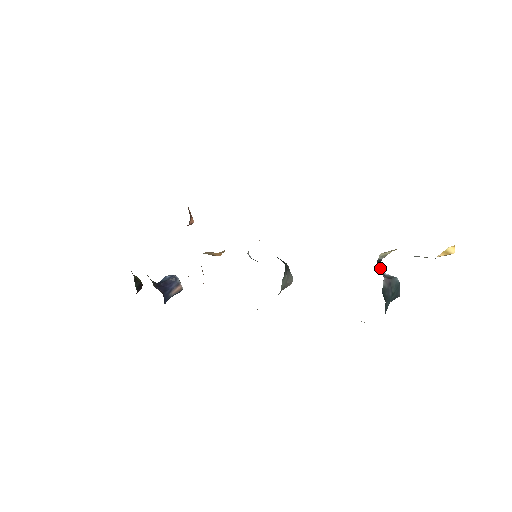
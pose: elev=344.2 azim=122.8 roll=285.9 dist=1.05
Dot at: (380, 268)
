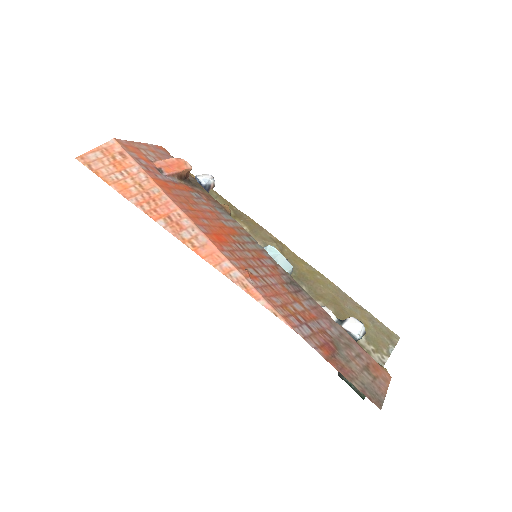
Dot at: occluded
